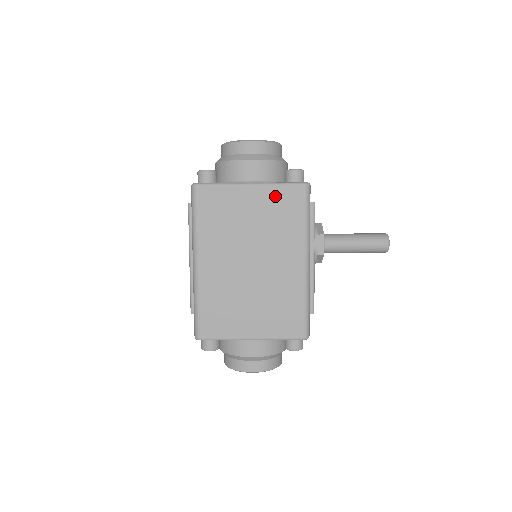
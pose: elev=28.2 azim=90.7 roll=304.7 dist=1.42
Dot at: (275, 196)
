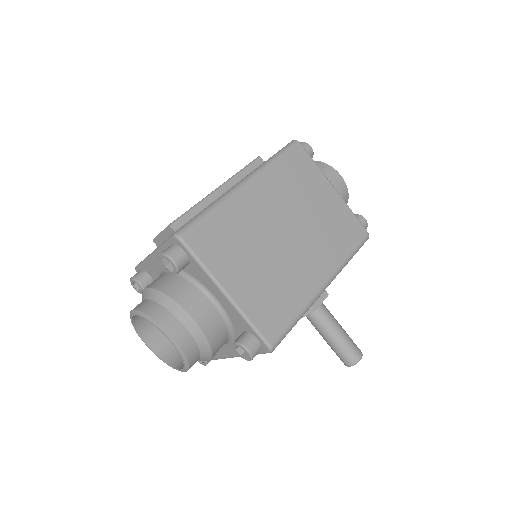
Dot at: (344, 215)
